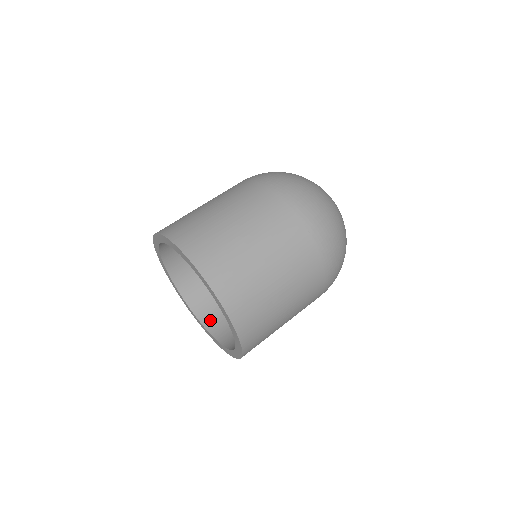
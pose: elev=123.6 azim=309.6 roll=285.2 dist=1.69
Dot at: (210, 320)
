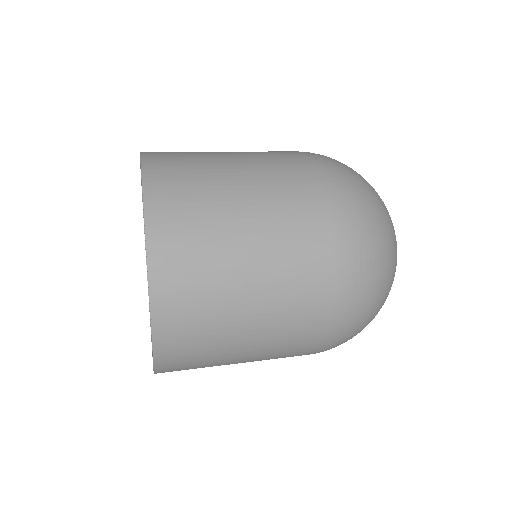
Dot at: occluded
